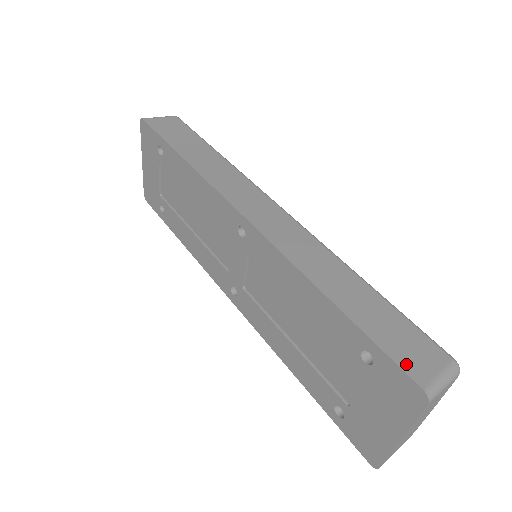
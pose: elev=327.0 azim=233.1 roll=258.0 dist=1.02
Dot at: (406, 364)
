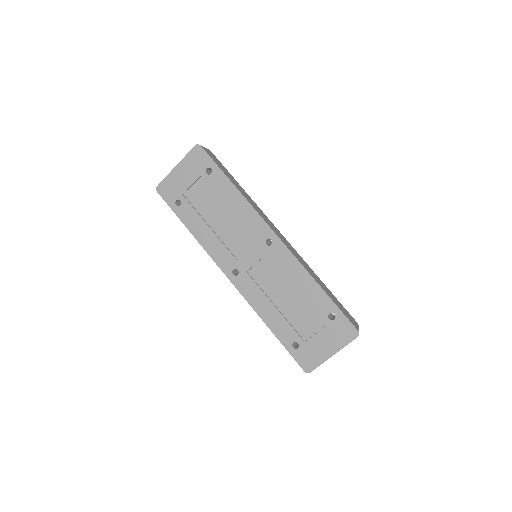
Dot at: (351, 321)
